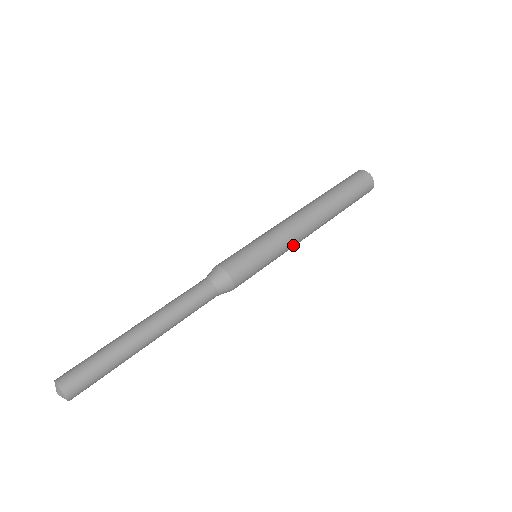
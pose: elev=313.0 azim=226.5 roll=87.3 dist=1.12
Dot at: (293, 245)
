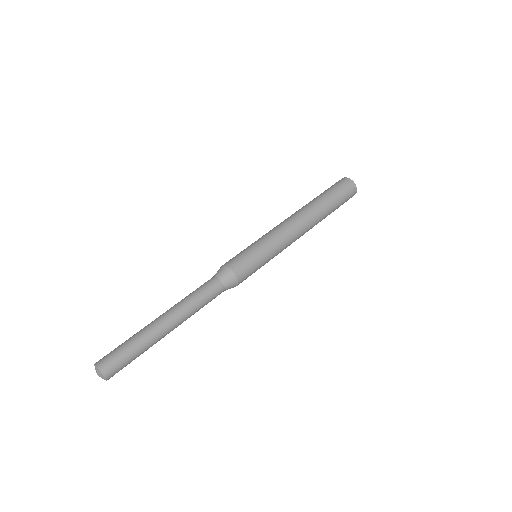
Dot at: (288, 244)
